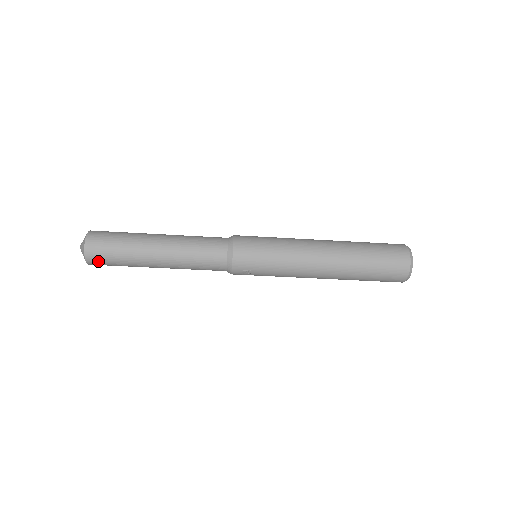
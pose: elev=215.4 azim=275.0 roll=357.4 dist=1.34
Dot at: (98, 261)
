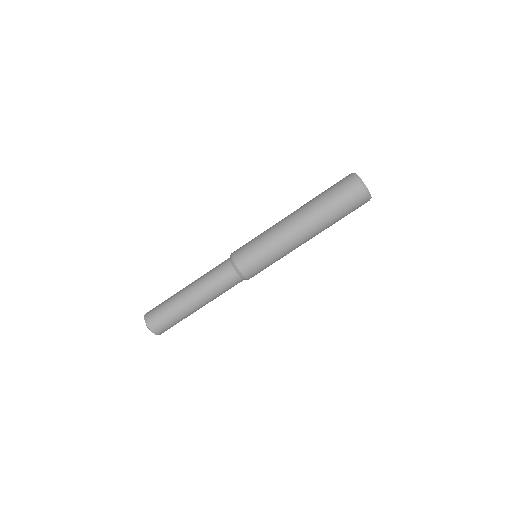
Dot at: (155, 323)
